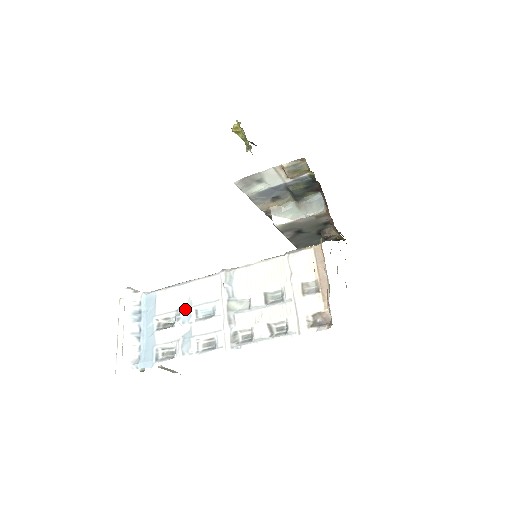
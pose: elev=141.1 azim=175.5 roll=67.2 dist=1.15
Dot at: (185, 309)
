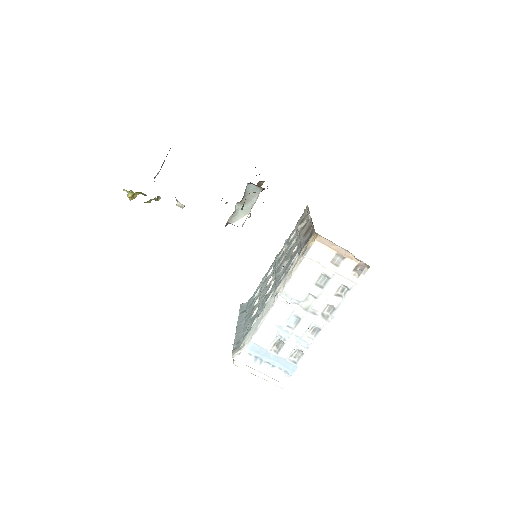
Dot at: (281, 332)
